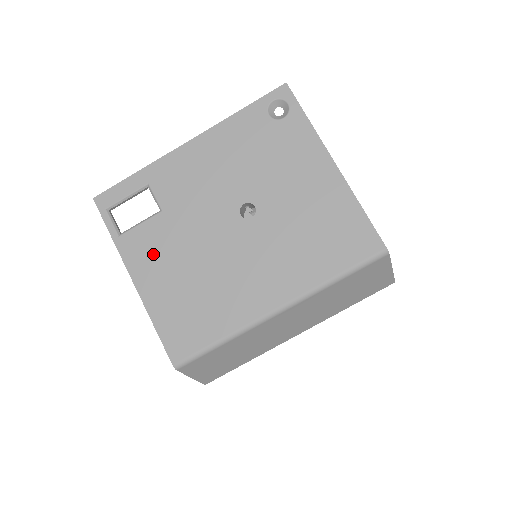
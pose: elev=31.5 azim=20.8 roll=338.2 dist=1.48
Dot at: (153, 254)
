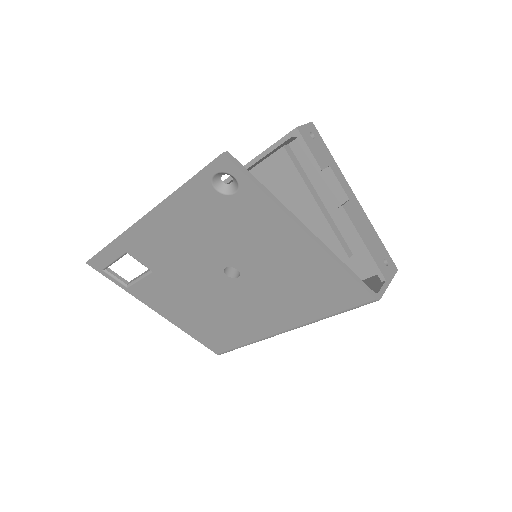
Dot at: (164, 299)
